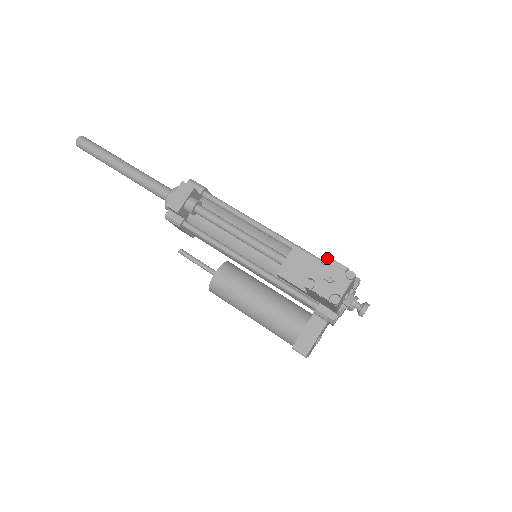
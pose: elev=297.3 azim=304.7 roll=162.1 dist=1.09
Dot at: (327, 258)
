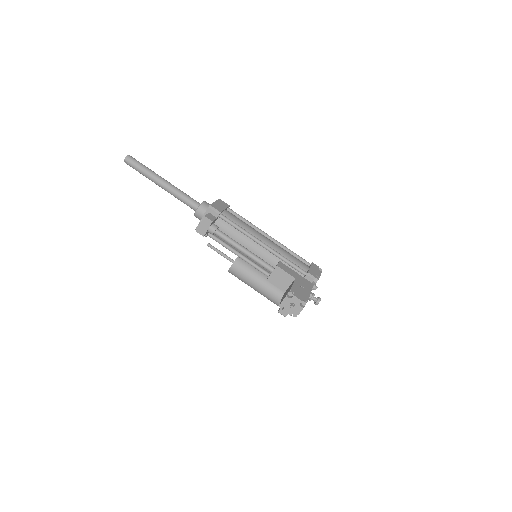
Dot at: (291, 293)
